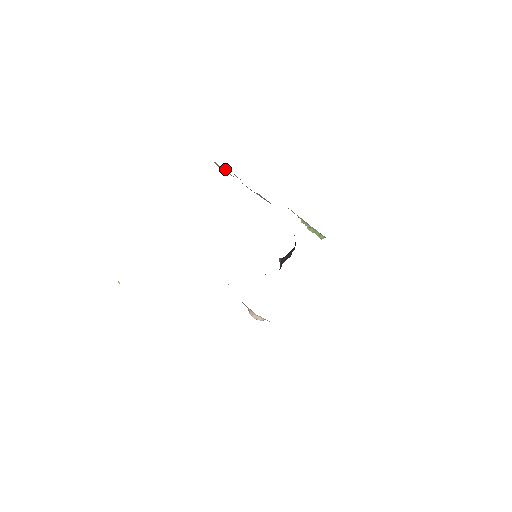
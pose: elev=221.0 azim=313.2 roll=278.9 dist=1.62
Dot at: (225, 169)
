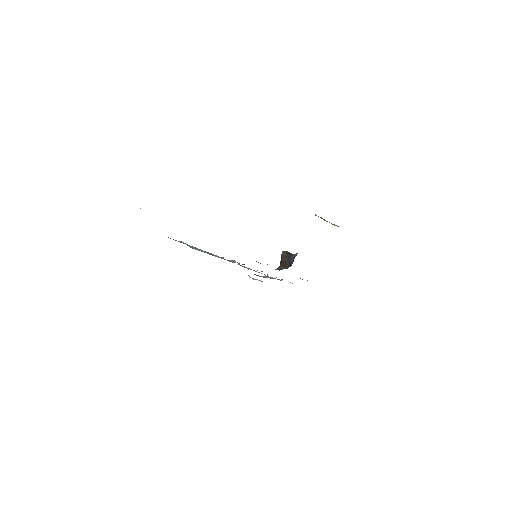
Dot at: occluded
